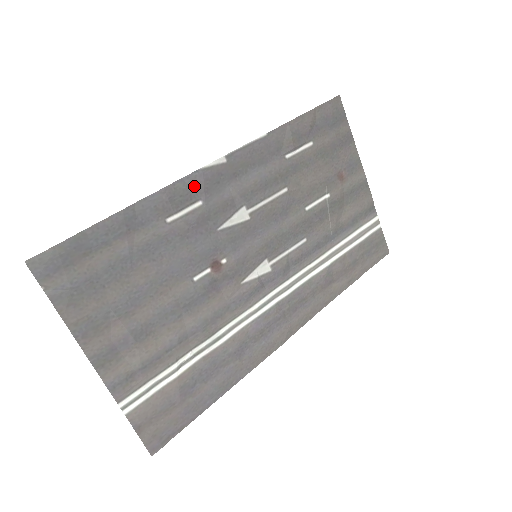
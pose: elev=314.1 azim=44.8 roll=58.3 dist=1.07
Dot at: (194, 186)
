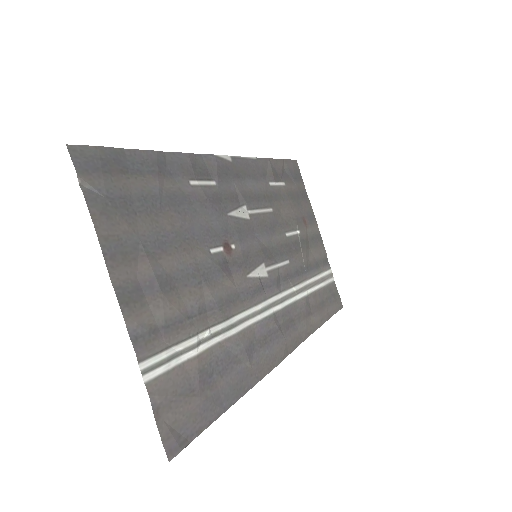
Dot at: (209, 166)
